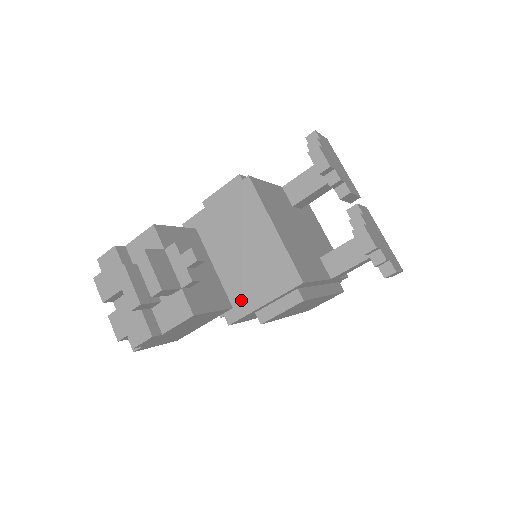
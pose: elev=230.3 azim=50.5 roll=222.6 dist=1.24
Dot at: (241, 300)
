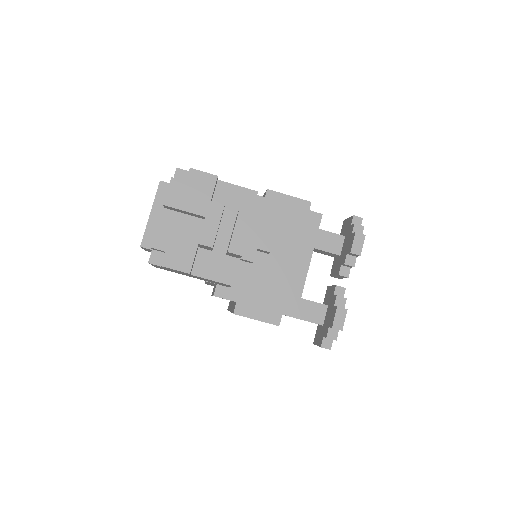
Dot at: (240, 288)
